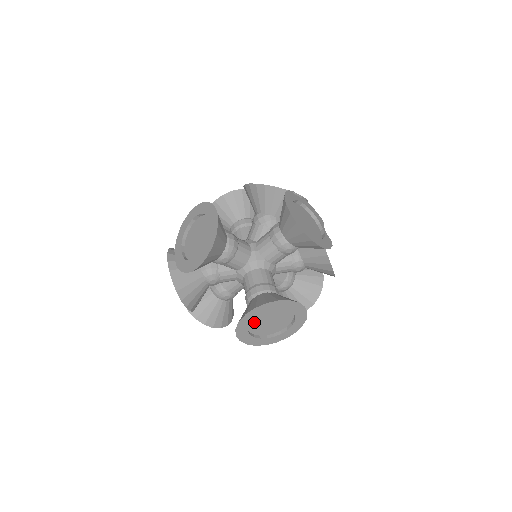
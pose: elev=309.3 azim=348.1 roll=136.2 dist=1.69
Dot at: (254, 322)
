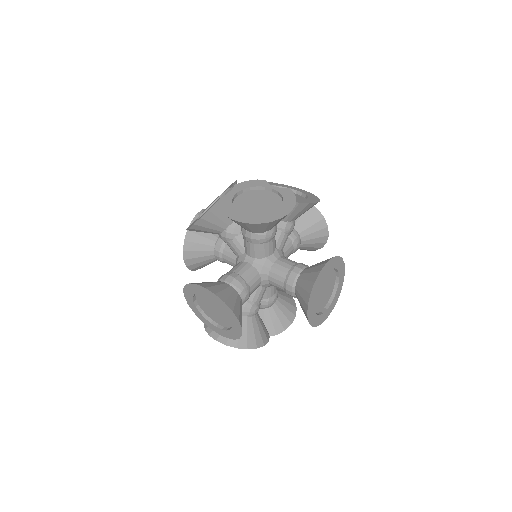
Dot at: (316, 306)
